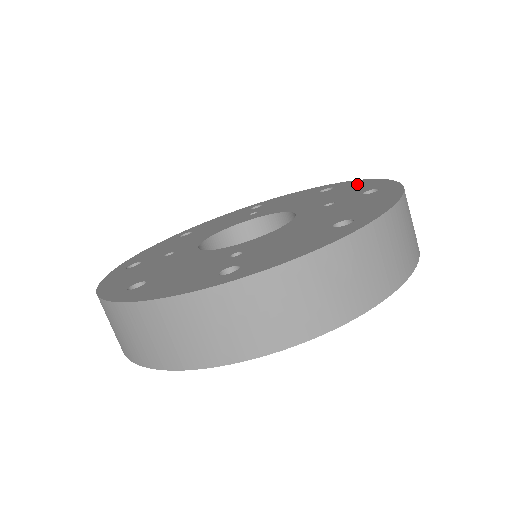
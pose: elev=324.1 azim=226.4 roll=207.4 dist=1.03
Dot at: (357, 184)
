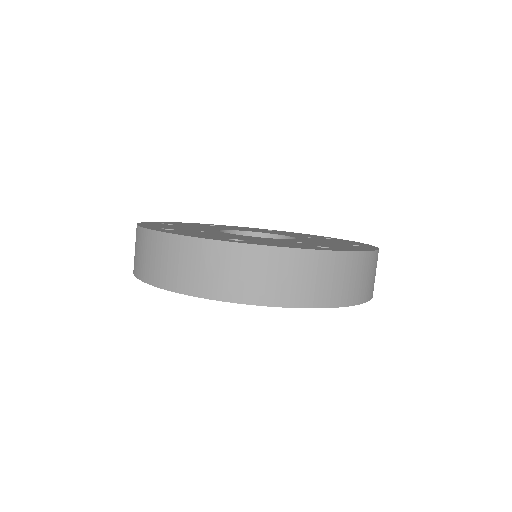
Dot at: occluded
